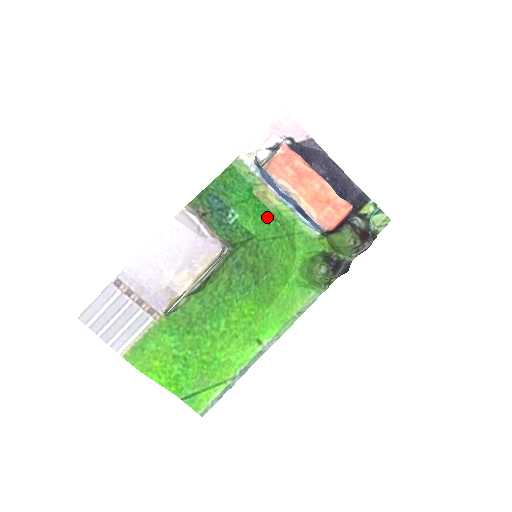
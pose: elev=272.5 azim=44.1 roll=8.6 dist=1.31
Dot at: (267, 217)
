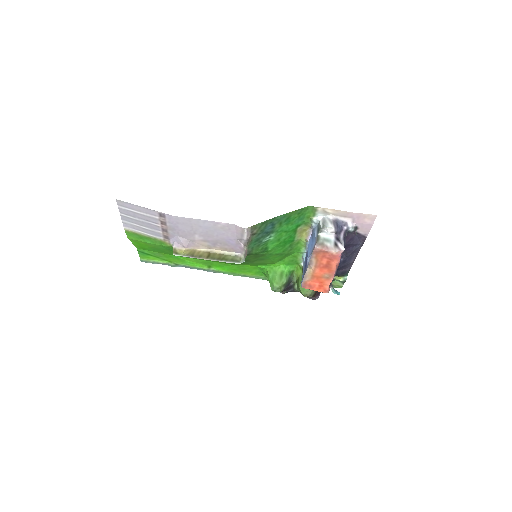
Dot at: (288, 244)
